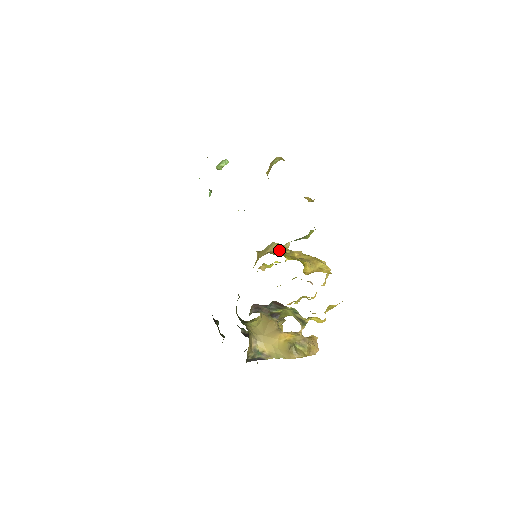
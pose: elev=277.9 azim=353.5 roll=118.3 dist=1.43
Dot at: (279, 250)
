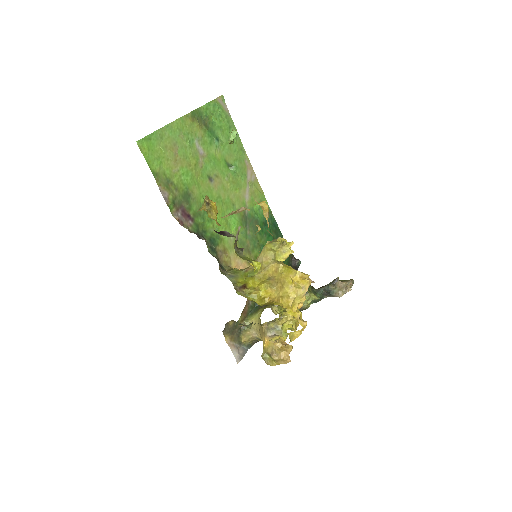
Dot at: occluded
